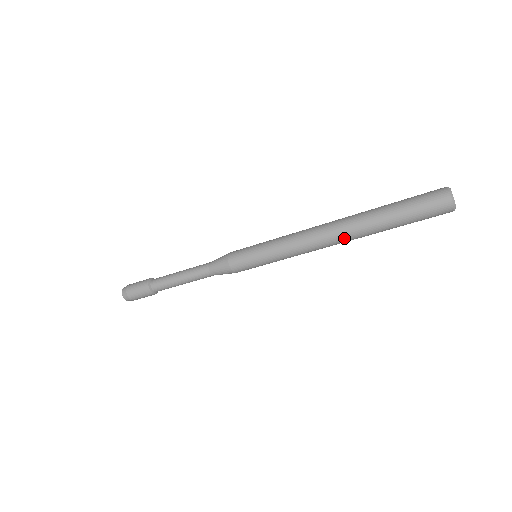
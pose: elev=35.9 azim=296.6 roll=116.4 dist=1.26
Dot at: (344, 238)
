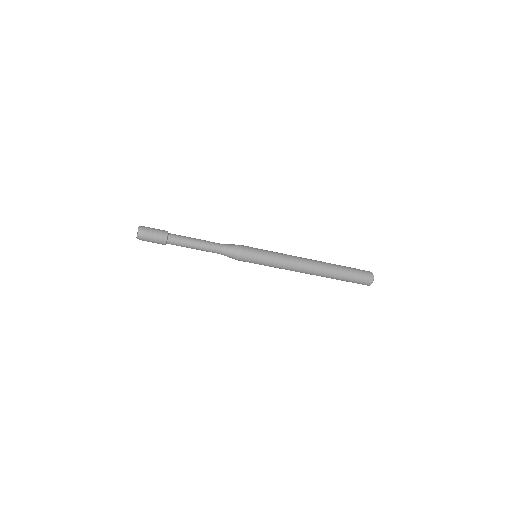
Dot at: (312, 274)
